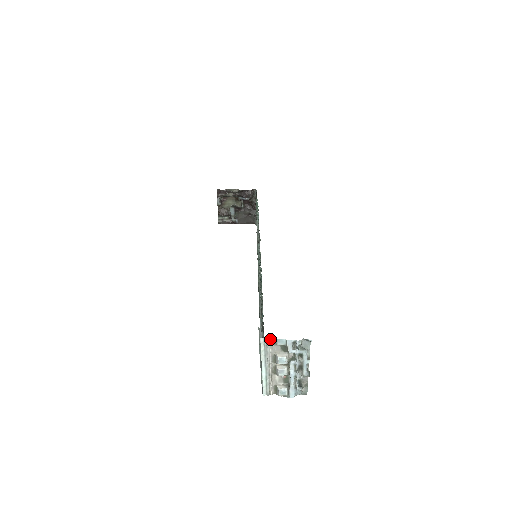
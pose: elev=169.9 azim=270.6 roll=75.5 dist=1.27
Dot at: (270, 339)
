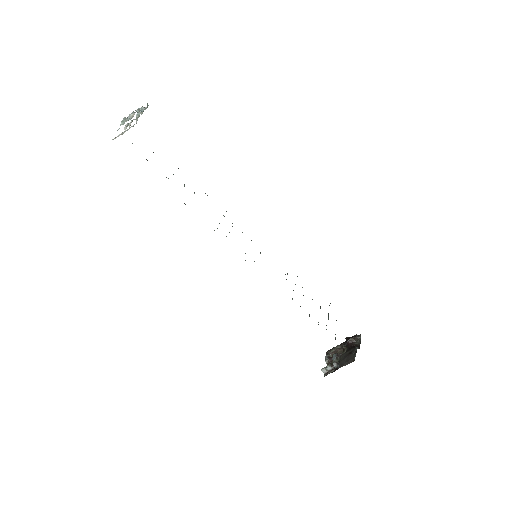
Dot at: occluded
